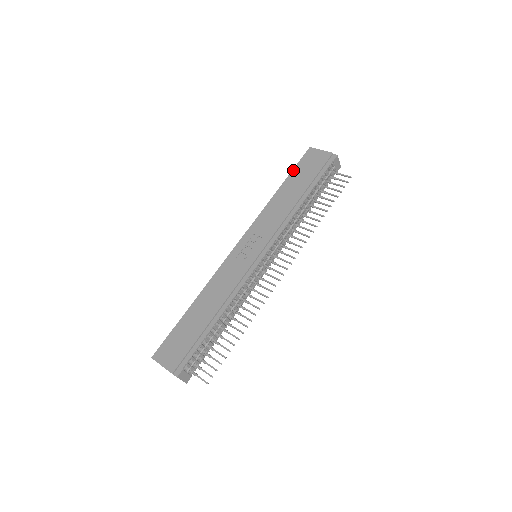
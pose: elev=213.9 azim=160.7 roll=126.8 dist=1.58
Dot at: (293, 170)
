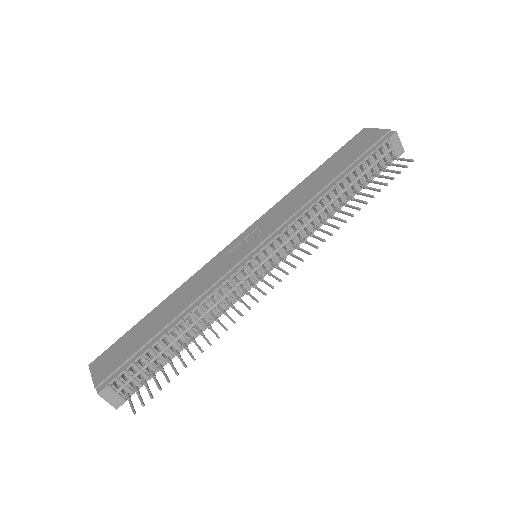
Dot at: (334, 154)
